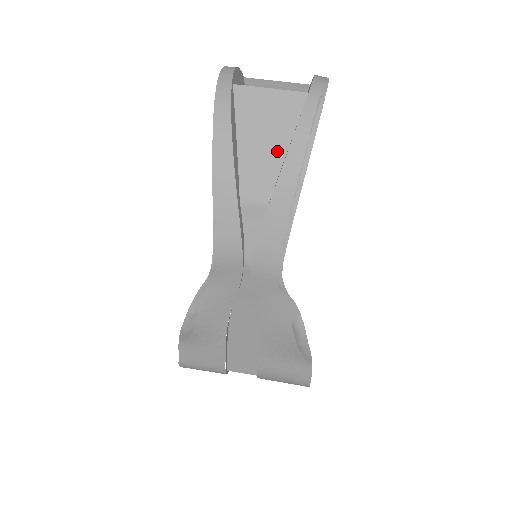
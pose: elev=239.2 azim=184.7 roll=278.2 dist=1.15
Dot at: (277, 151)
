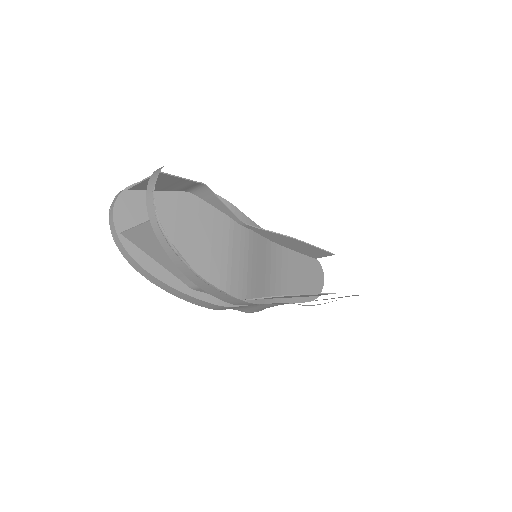
Dot at: occluded
